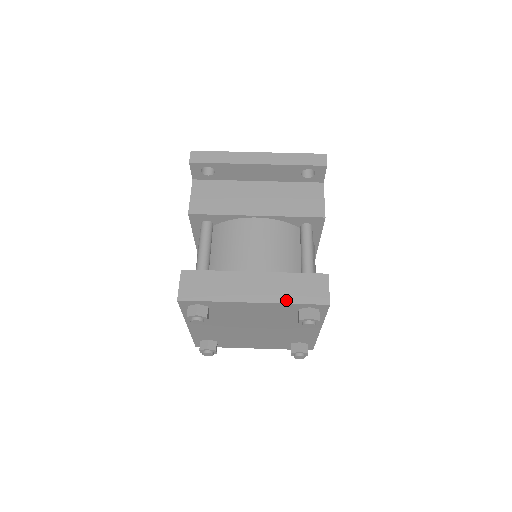
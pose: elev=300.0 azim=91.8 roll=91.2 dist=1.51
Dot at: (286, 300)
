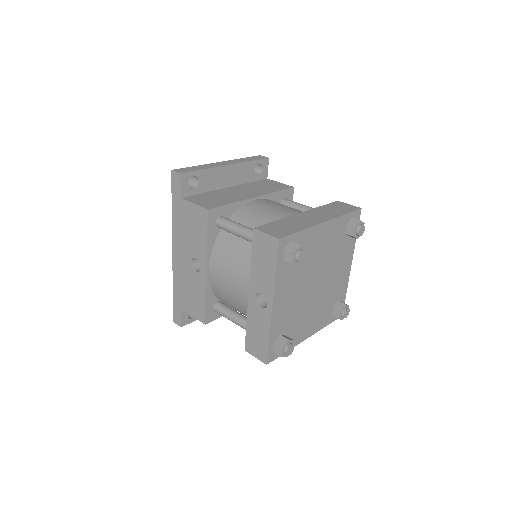
Dot at: (339, 215)
